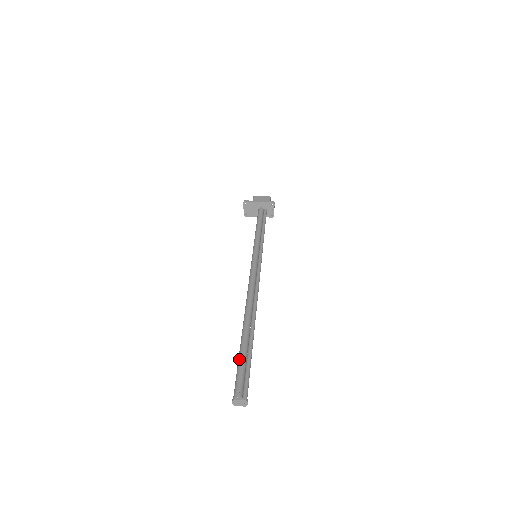
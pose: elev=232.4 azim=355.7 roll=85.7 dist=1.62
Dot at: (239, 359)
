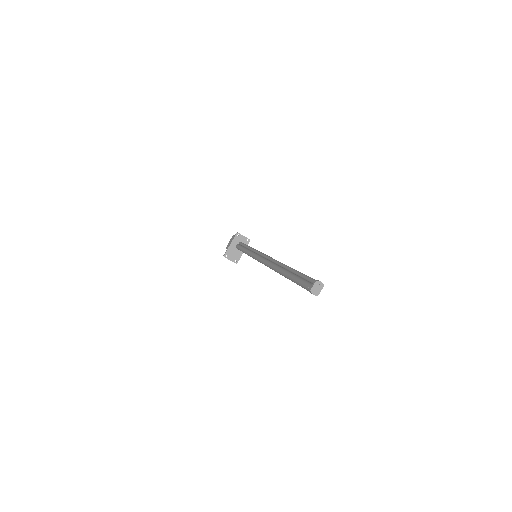
Dot at: (294, 282)
